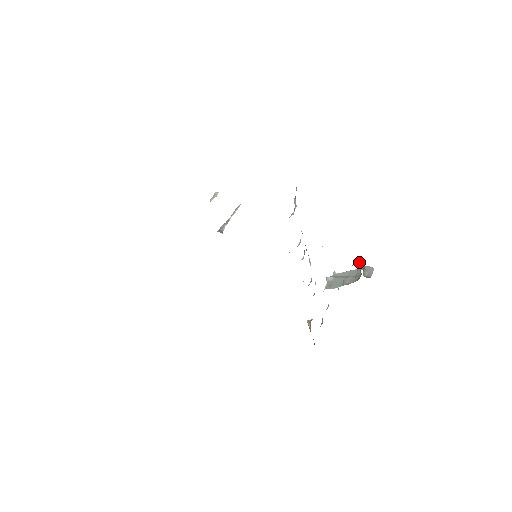
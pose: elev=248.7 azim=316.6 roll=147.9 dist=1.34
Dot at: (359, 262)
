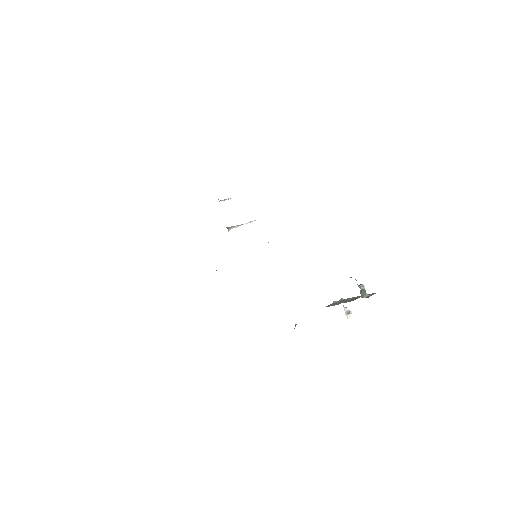
Dot at: (360, 285)
